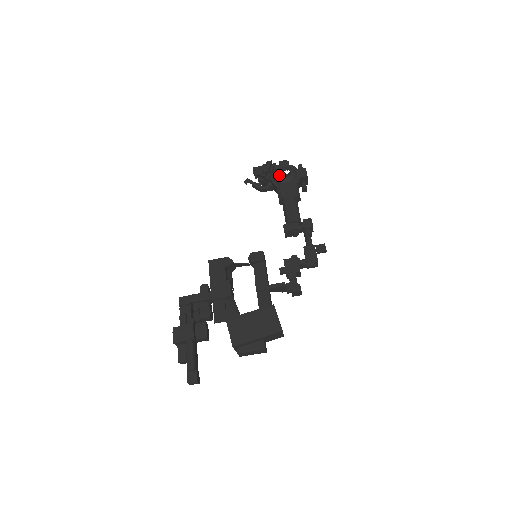
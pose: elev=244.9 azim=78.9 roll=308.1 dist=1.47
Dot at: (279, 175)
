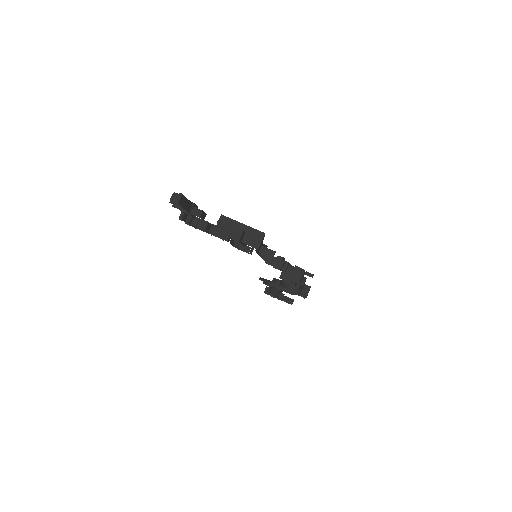
Dot at: occluded
